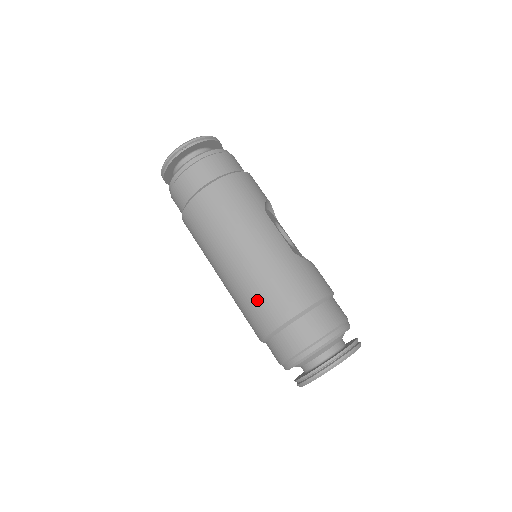
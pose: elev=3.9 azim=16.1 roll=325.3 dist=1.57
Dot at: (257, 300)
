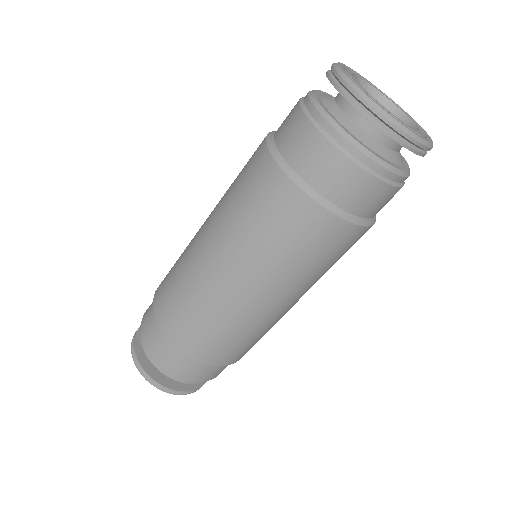
Dot at: (239, 192)
